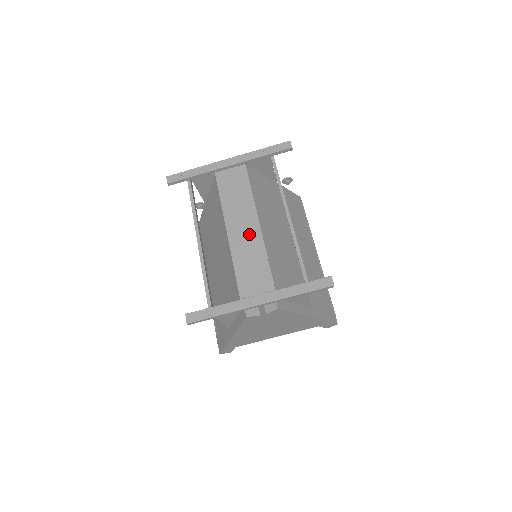
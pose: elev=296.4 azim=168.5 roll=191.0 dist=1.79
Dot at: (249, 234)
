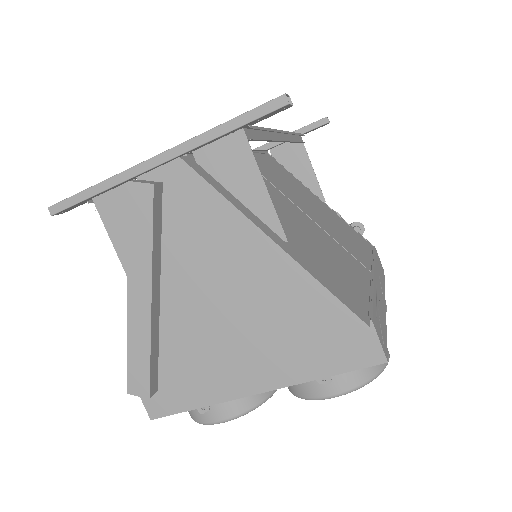
Dot at: occluded
